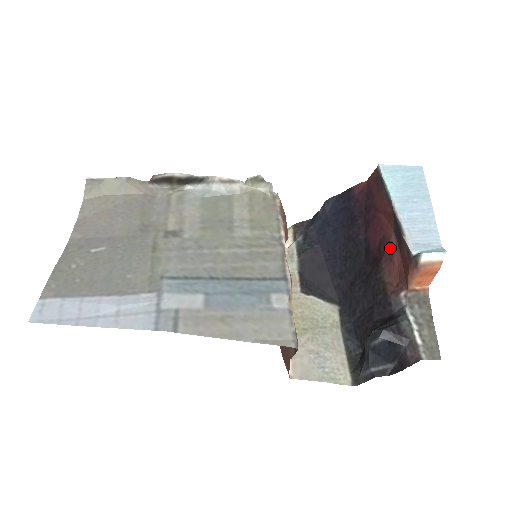
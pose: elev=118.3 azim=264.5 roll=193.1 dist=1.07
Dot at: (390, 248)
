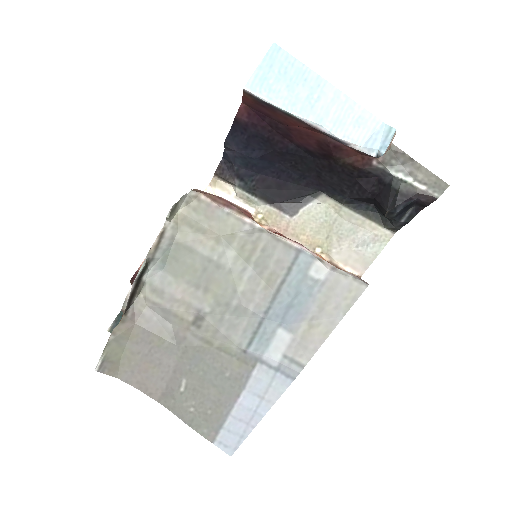
Dot at: (333, 145)
